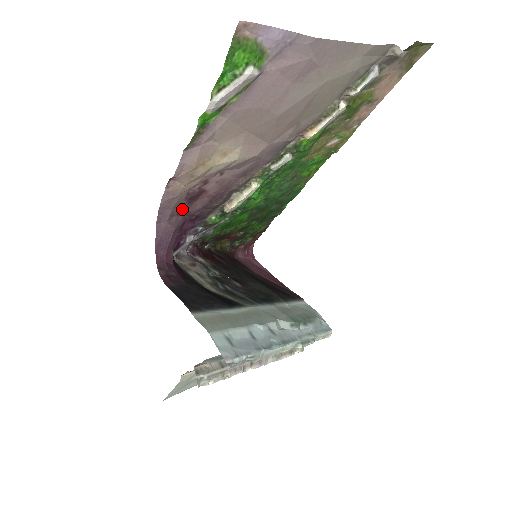
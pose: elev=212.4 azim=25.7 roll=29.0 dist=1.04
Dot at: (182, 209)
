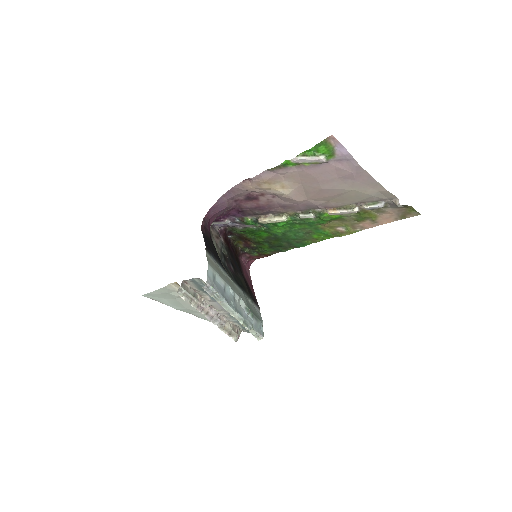
Dot at: (239, 200)
